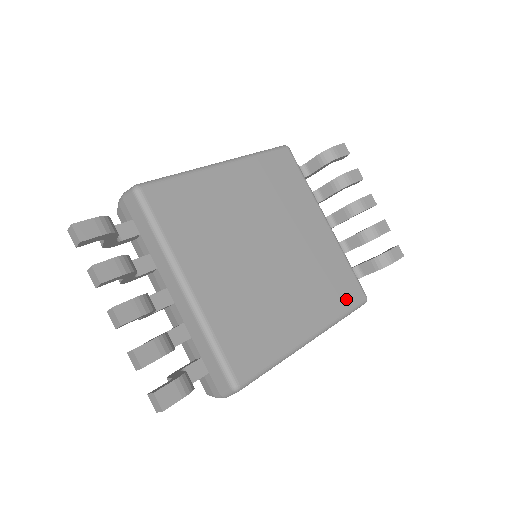
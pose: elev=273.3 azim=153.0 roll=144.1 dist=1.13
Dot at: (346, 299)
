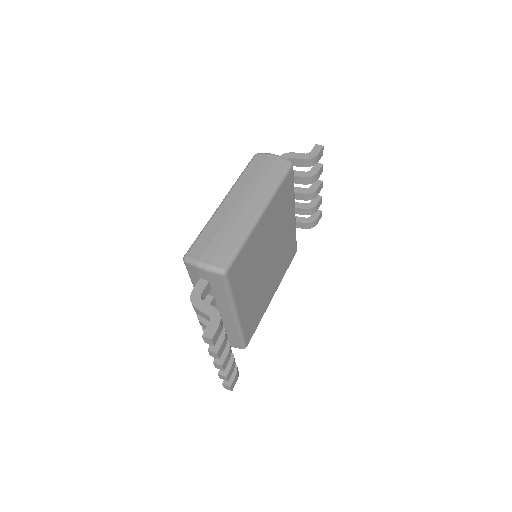
Dot at: (290, 261)
